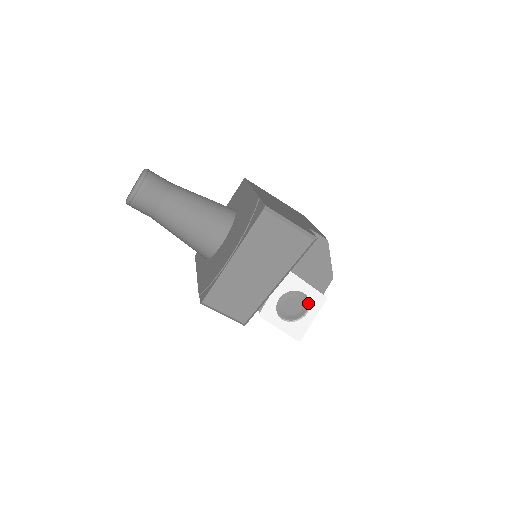
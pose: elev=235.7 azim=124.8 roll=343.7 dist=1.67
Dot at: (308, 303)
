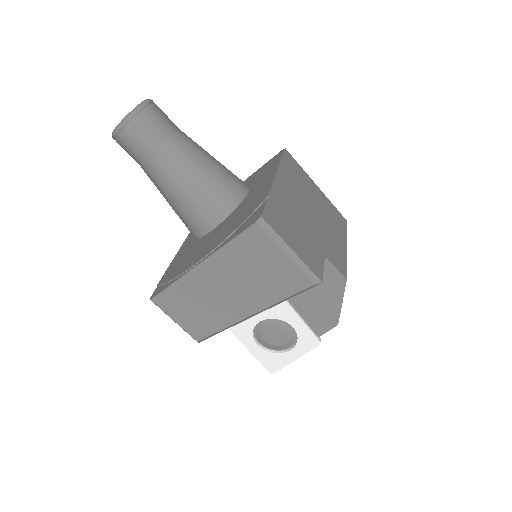
Dot at: (296, 339)
